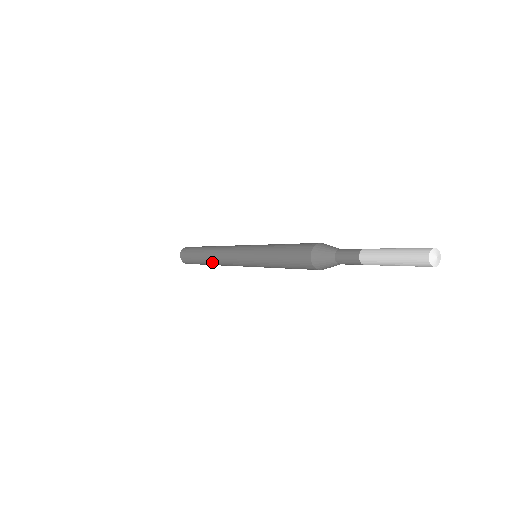
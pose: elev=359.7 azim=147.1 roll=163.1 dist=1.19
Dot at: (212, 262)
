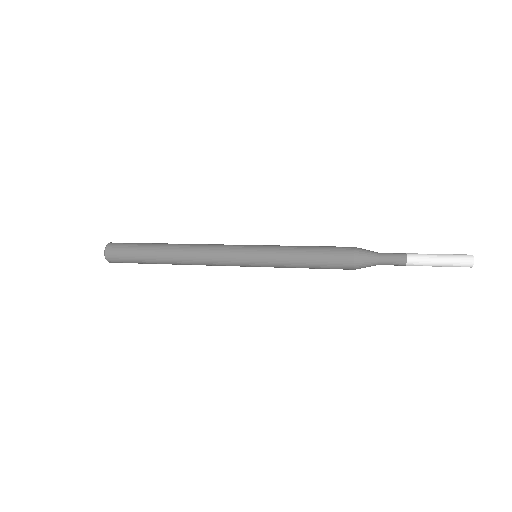
Dot at: occluded
